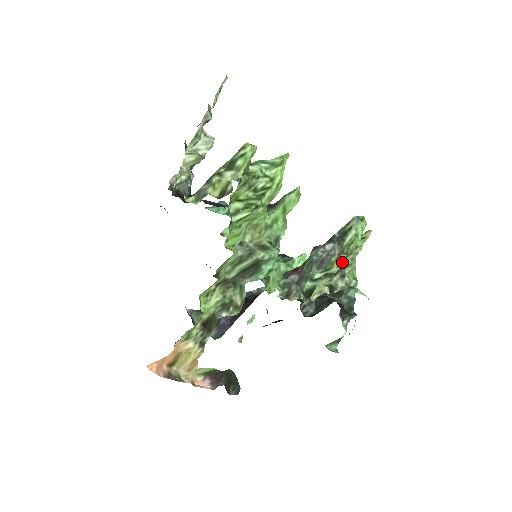
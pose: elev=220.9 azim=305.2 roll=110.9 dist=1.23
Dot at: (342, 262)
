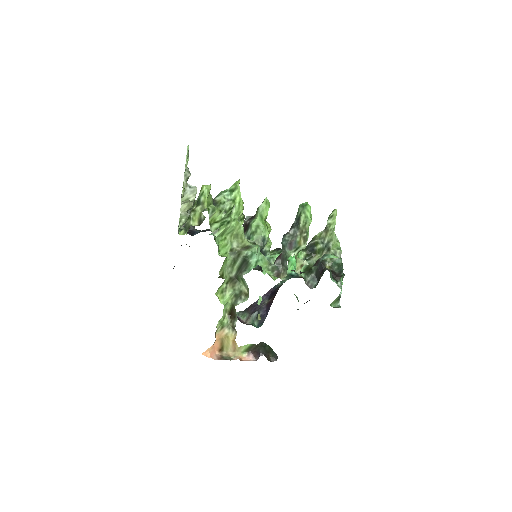
Dot at: (306, 239)
